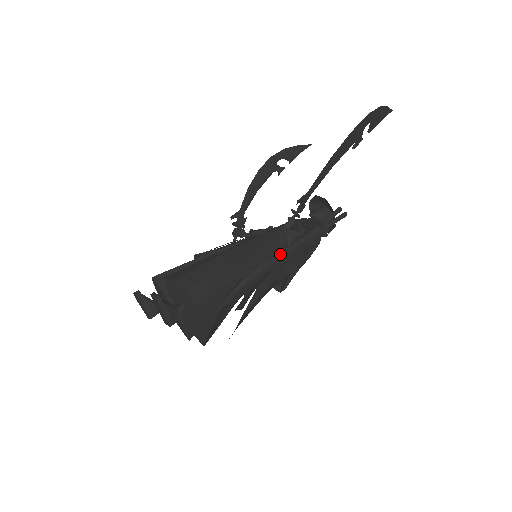
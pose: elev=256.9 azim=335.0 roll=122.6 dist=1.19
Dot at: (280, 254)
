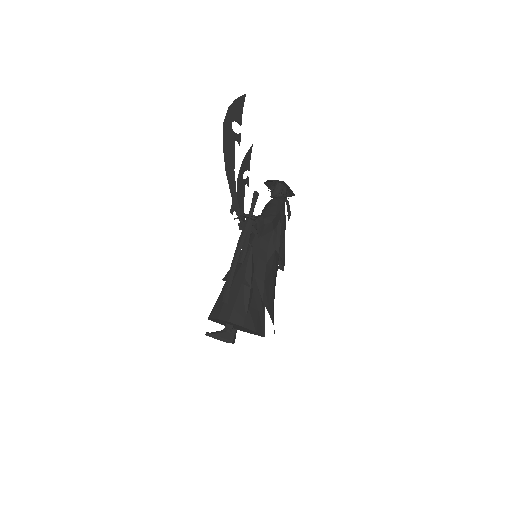
Dot at: (234, 257)
